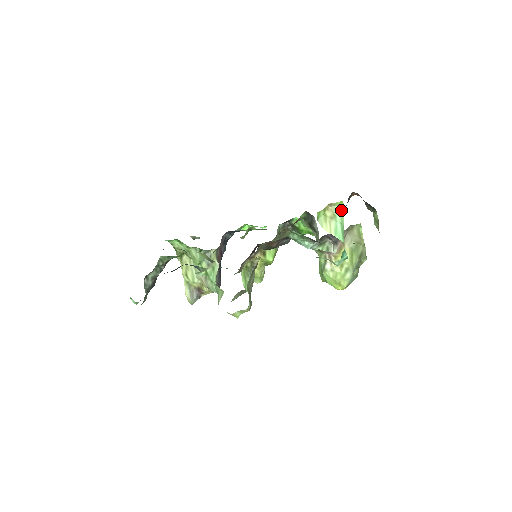
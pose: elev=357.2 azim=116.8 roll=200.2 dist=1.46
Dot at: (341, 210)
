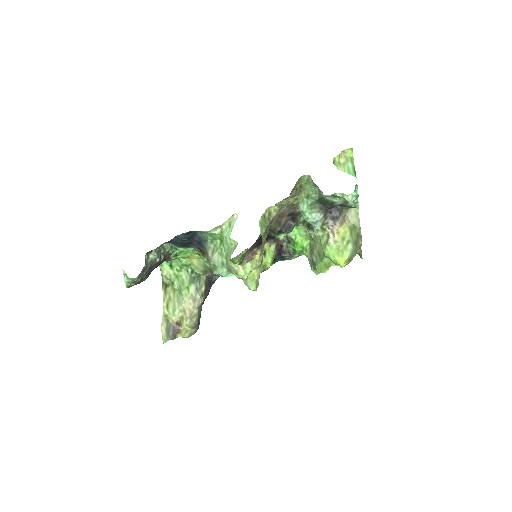
Dot at: (351, 159)
